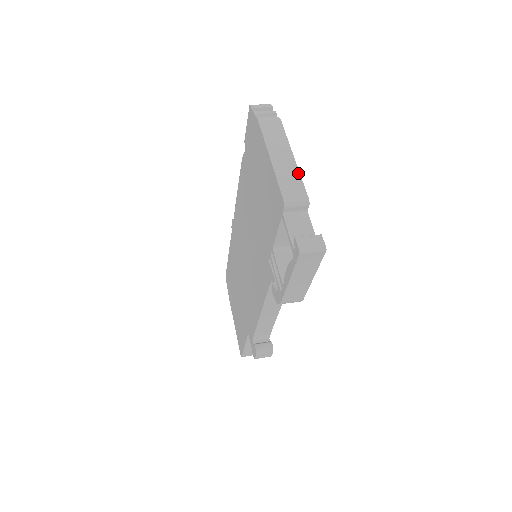
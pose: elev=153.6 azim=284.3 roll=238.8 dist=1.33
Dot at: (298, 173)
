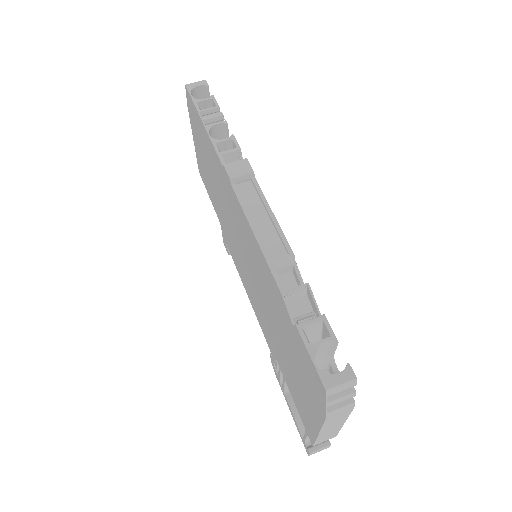
Dot at: (339, 430)
